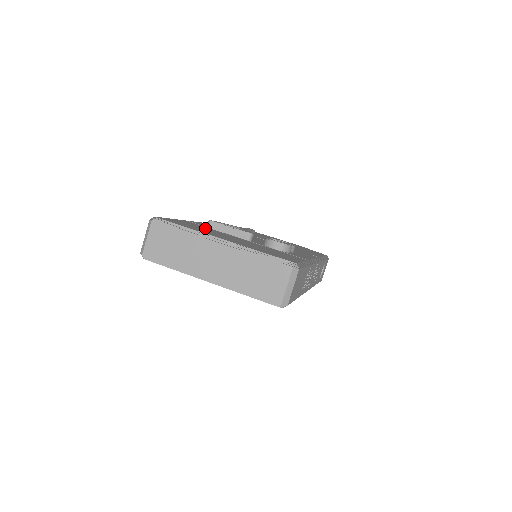
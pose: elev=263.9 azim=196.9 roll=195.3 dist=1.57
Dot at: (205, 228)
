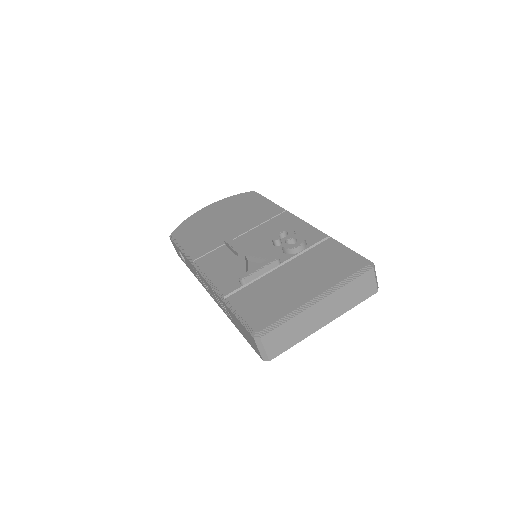
Dot at: (259, 292)
